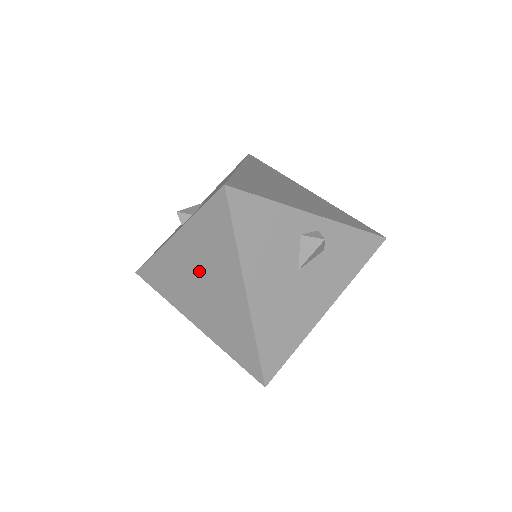
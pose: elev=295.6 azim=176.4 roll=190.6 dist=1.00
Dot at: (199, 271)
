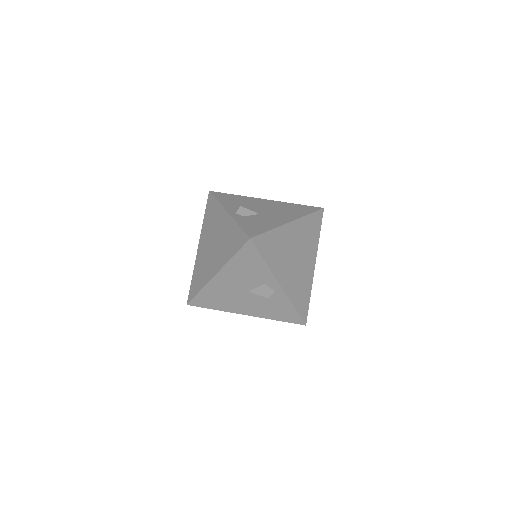
Dot at: (218, 238)
